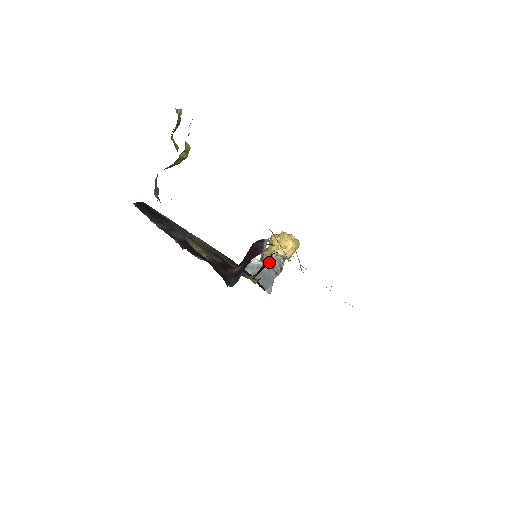
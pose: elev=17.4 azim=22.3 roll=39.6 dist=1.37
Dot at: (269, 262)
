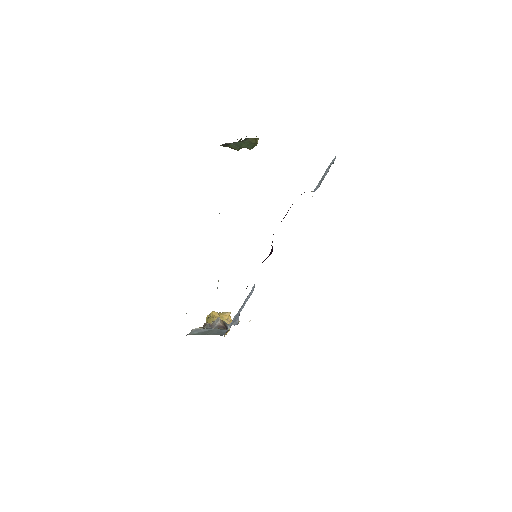
Dot at: (215, 325)
